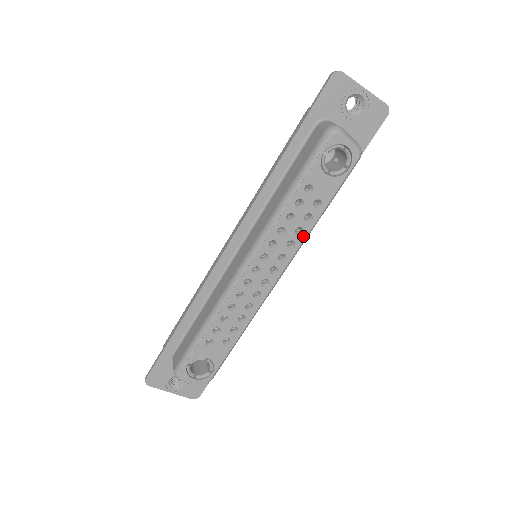
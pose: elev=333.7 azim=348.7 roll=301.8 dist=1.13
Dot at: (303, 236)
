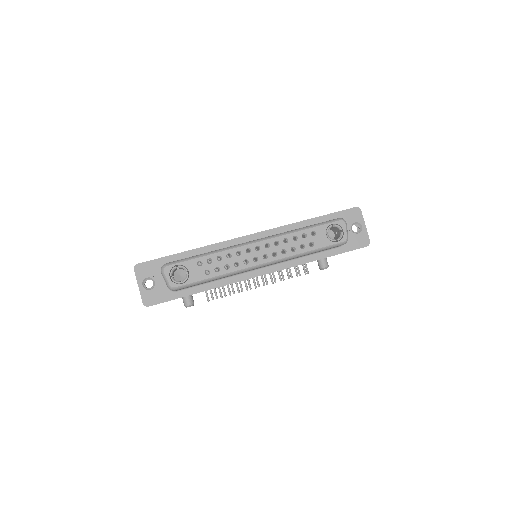
Dot at: (293, 253)
